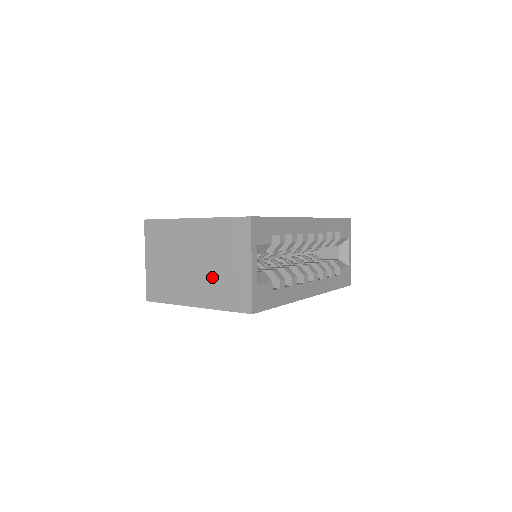
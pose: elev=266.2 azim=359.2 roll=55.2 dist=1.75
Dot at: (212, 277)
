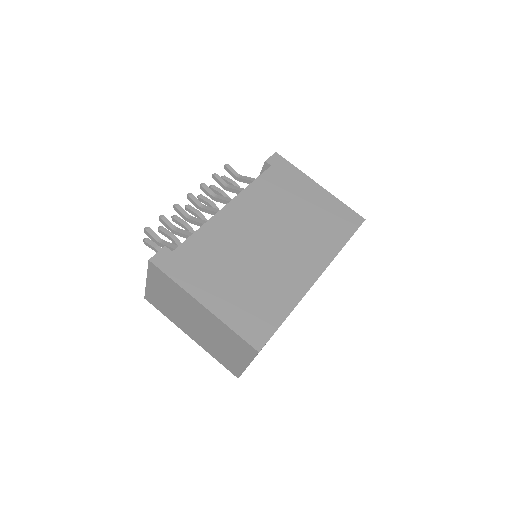
Dot at: (211, 342)
